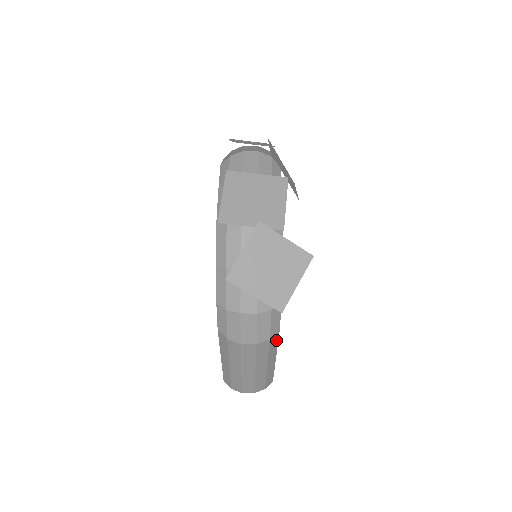
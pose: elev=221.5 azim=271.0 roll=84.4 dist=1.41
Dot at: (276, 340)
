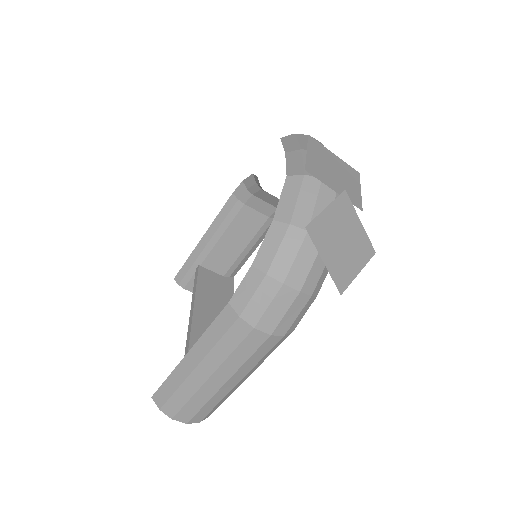
Dot at: (278, 345)
